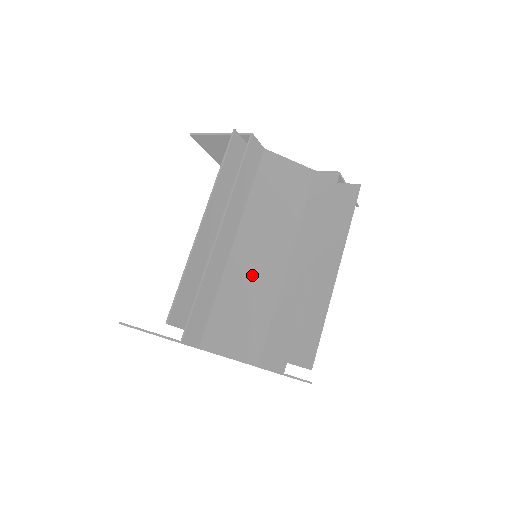
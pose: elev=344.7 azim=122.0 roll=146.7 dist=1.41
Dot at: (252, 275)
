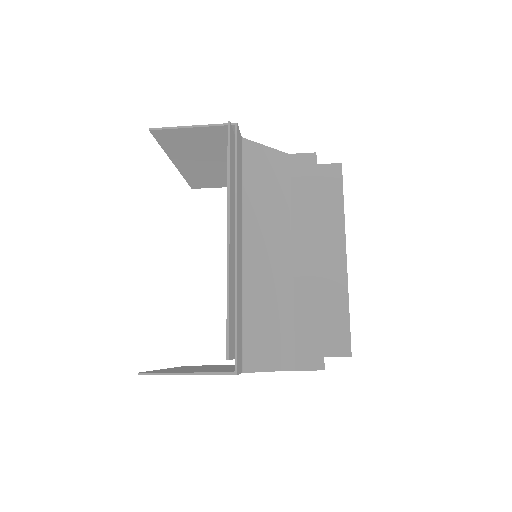
Dot at: (266, 278)
